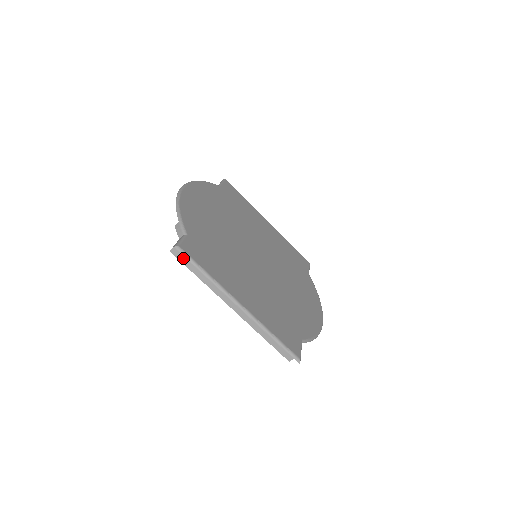
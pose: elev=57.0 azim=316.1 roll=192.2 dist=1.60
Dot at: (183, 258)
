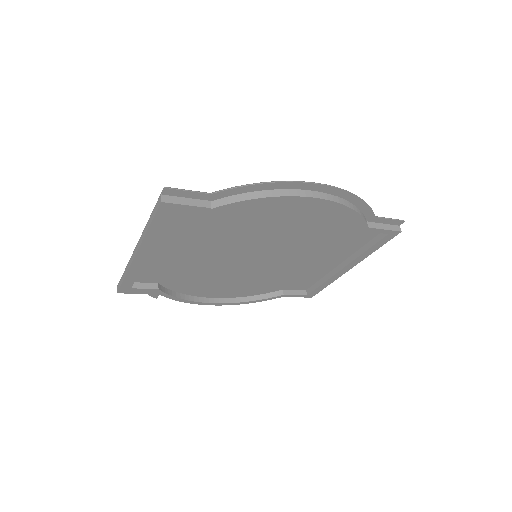
Dot at: (120, 284)
